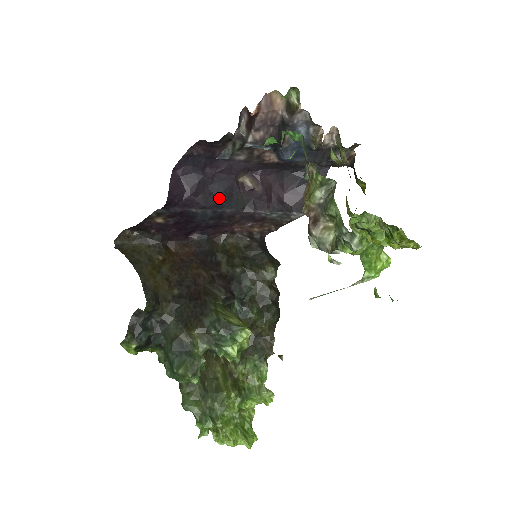
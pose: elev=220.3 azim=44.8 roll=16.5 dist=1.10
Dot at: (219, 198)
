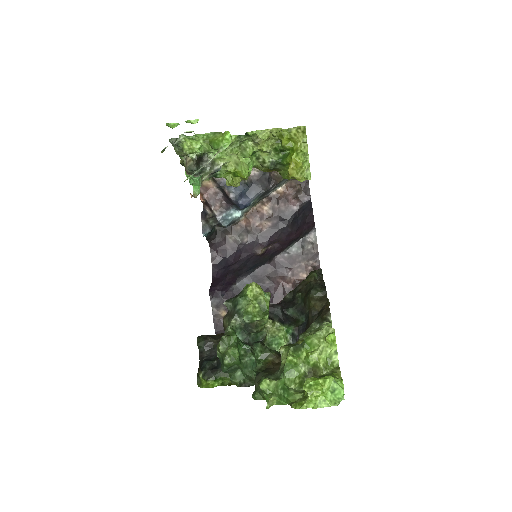
Dot at: (246, 268)
